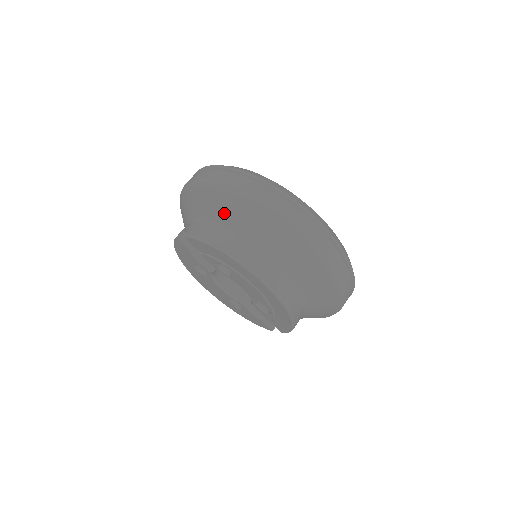
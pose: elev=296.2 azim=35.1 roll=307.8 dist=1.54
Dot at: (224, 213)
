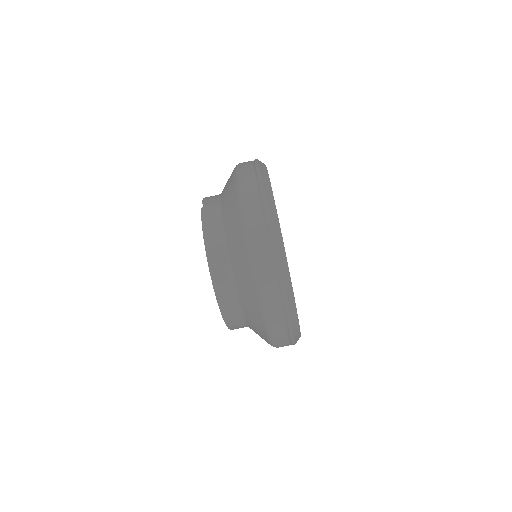
Dot at: (230, 222)
